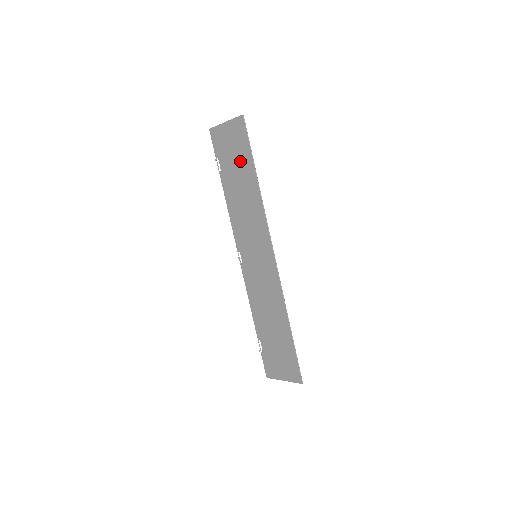
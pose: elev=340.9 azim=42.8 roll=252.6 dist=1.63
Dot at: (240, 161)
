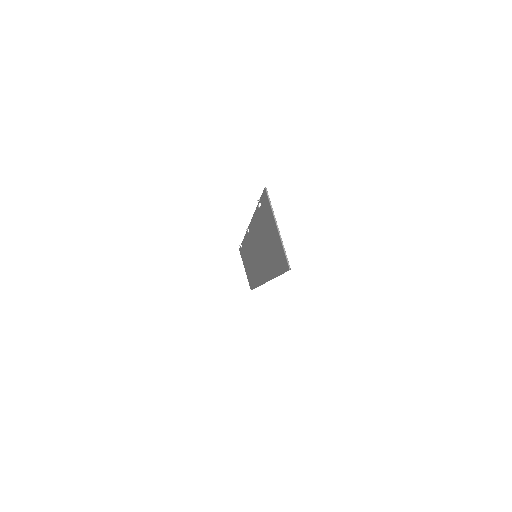
Dot at: (272, 251)
